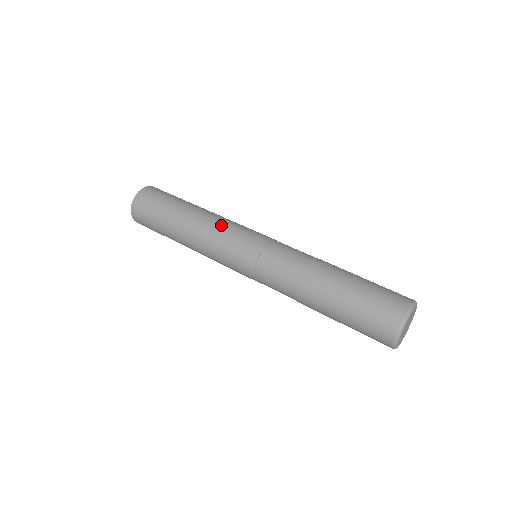
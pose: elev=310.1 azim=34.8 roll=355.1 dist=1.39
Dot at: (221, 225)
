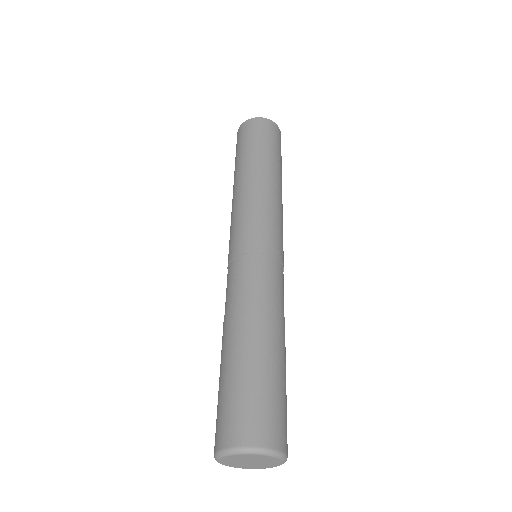
Dot at: (257, 200)
